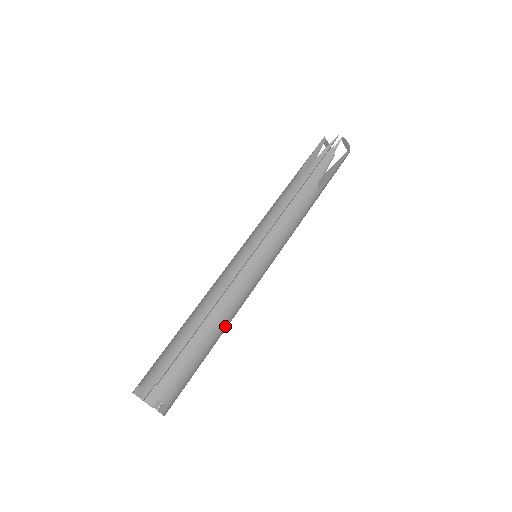
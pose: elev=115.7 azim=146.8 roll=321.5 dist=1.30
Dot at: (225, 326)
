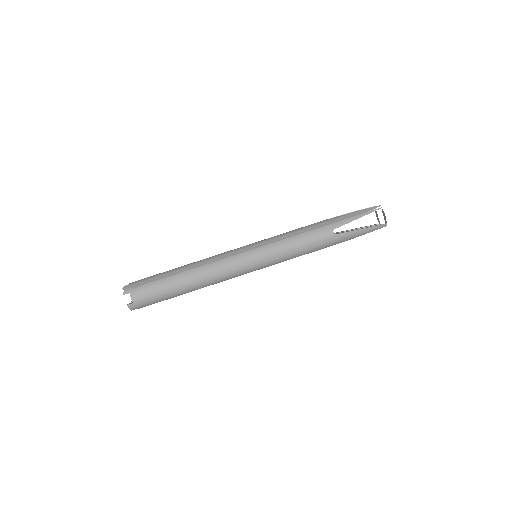
Dot at: (199, 282)
